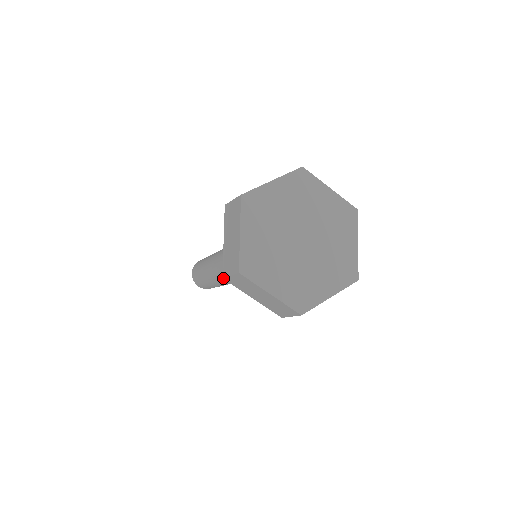
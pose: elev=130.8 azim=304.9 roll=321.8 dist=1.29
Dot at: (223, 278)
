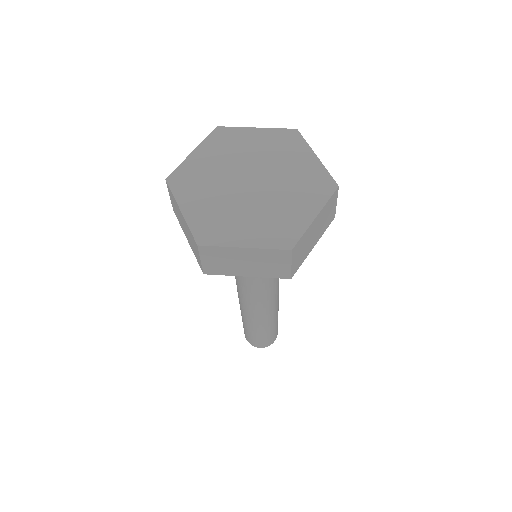
Dot at: (173, 209)
